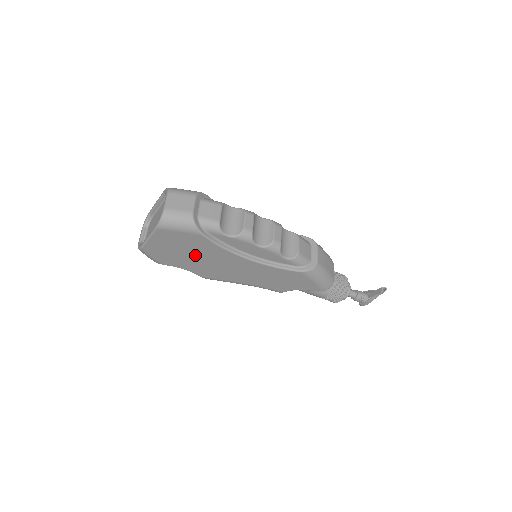
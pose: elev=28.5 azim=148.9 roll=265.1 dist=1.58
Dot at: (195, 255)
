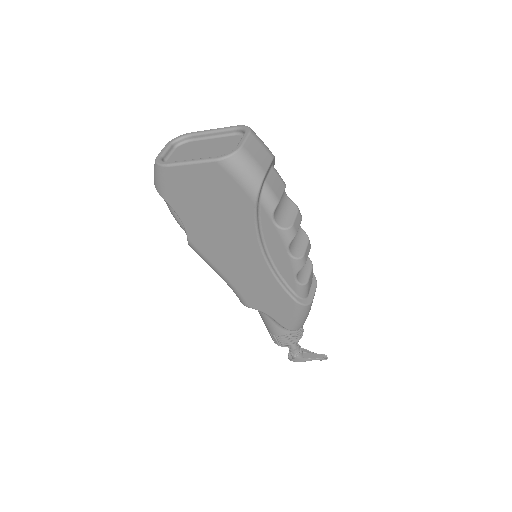
Dot at: (216, 216)
